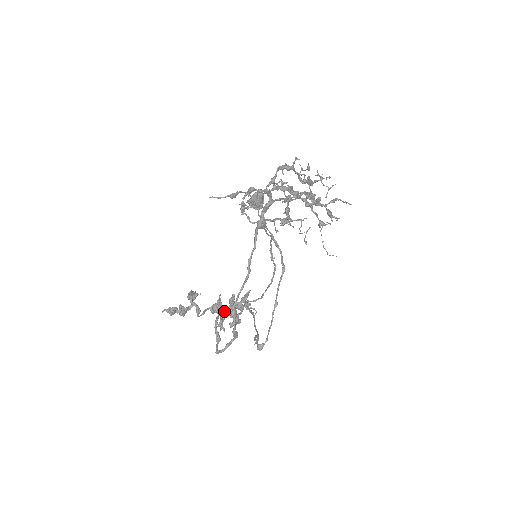
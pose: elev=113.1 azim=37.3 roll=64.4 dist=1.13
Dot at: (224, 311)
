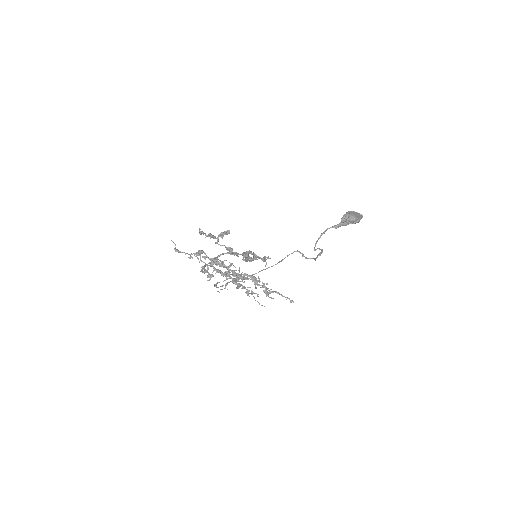
Dot at: (236, 253)
